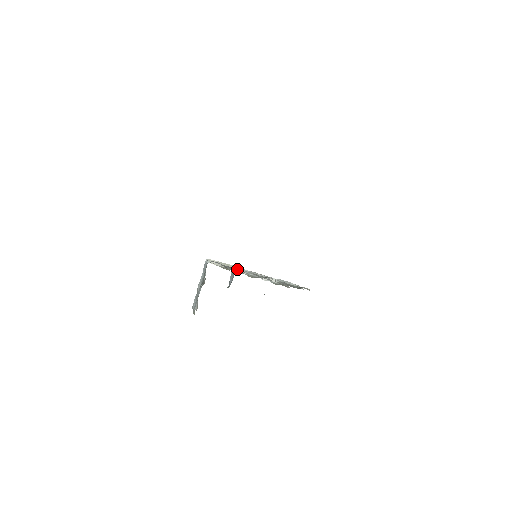
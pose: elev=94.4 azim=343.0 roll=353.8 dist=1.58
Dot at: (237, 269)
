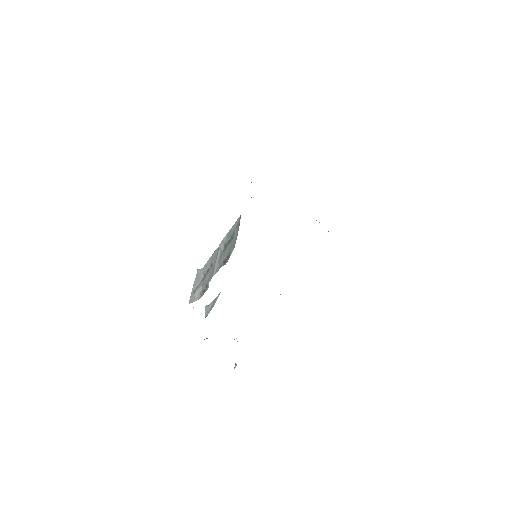
Dot at: occluded
